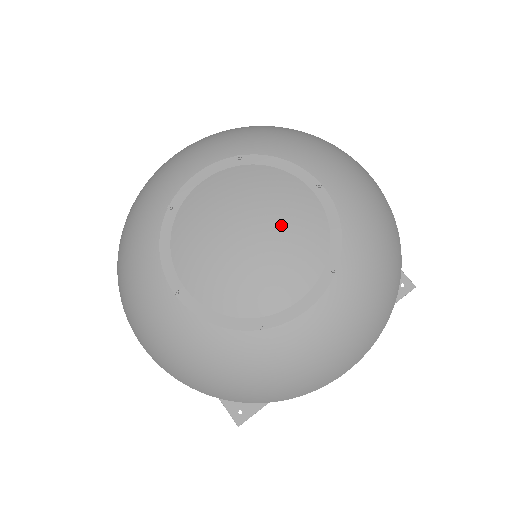
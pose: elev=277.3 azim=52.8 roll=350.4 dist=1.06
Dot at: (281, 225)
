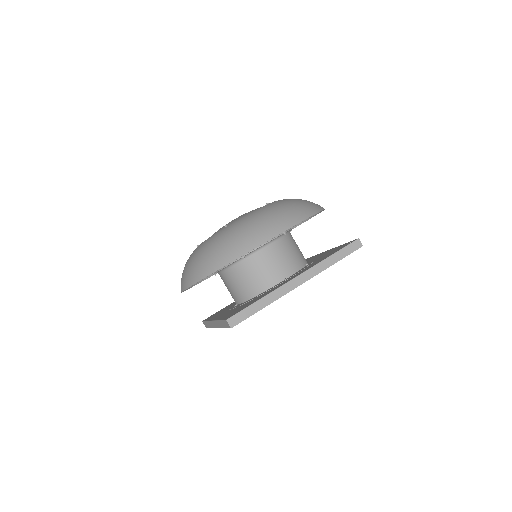
Dot at: occluded
